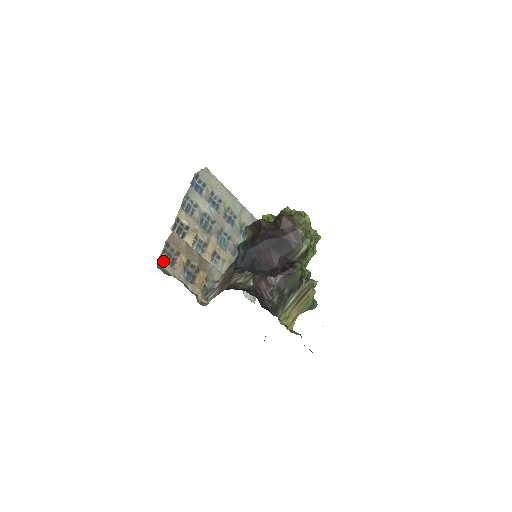
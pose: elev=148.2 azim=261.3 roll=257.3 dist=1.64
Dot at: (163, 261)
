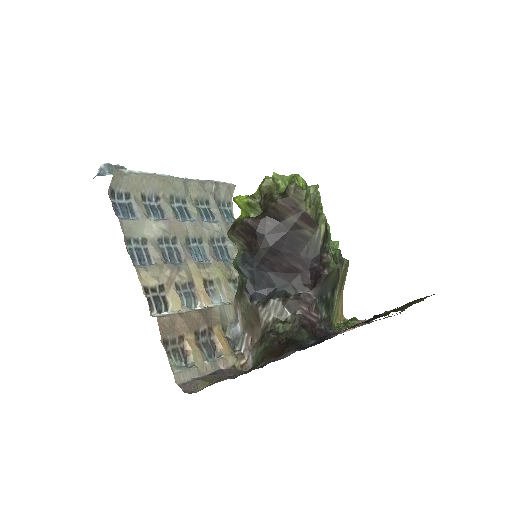
Dot at: (180, 373)
